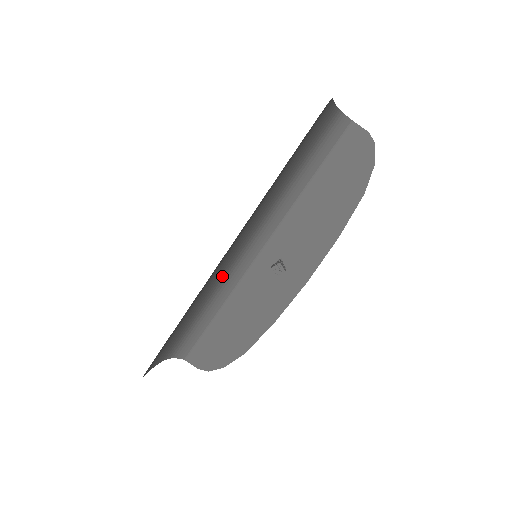
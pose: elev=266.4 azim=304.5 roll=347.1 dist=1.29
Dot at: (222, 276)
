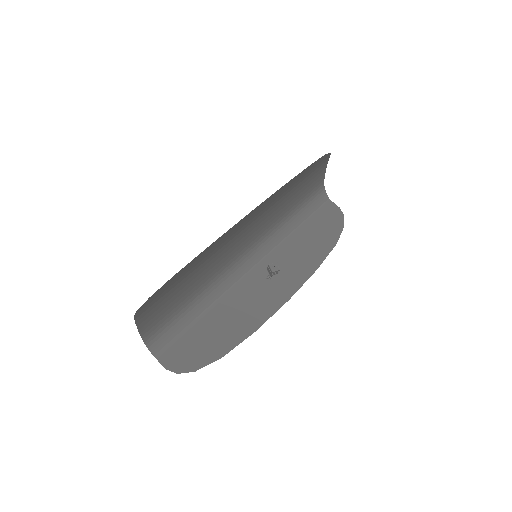
Dot at: (222, 268)
